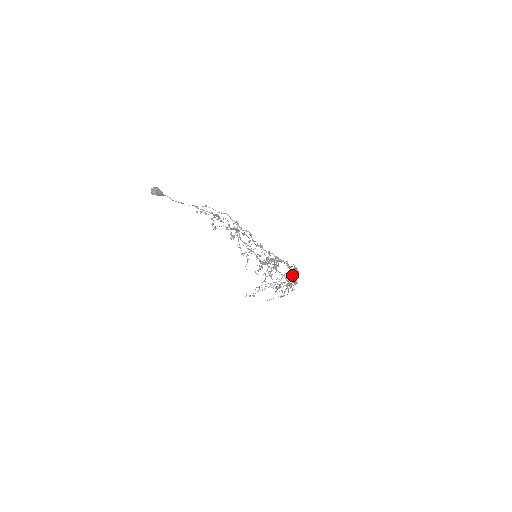
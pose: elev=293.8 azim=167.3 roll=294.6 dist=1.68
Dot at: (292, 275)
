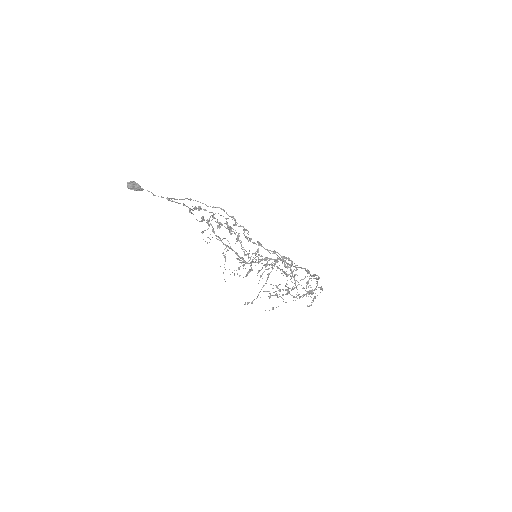
Dot at: (293, 277)
